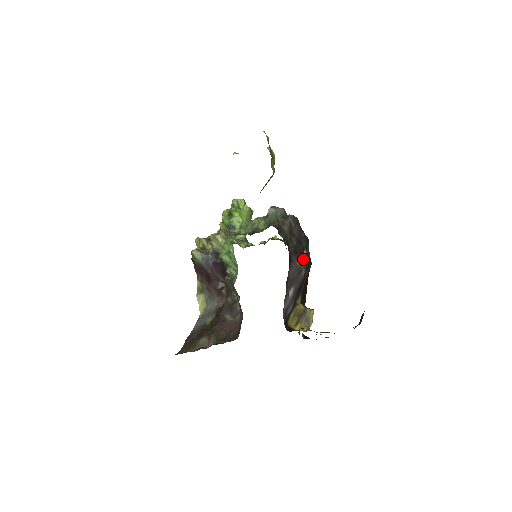
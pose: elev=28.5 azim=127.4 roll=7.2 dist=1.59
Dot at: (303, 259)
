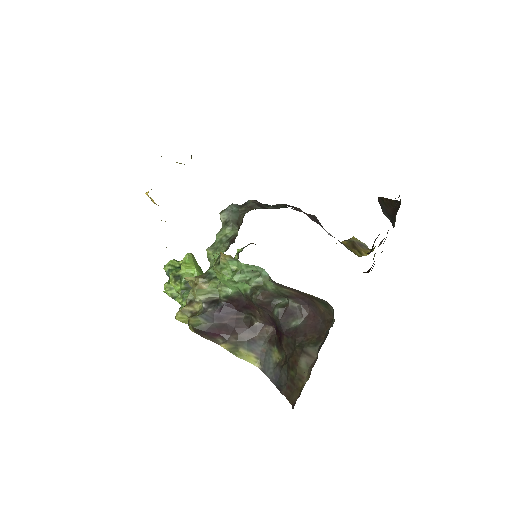
Dot at: (300, 210)
